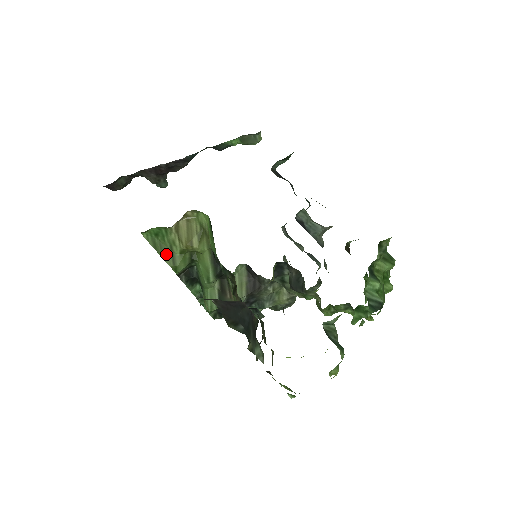
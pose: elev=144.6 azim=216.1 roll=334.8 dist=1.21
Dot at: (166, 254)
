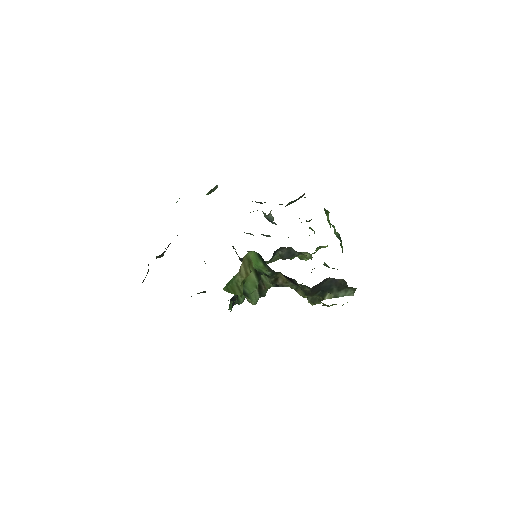
Dot at: (236, 291)
